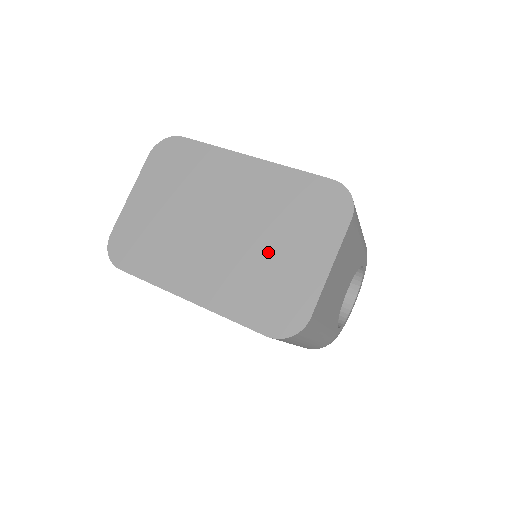
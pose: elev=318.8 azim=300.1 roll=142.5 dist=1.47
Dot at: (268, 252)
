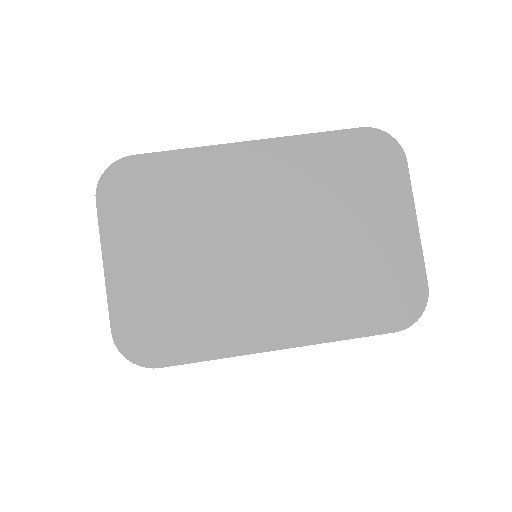
Dot at: (340, 242)
